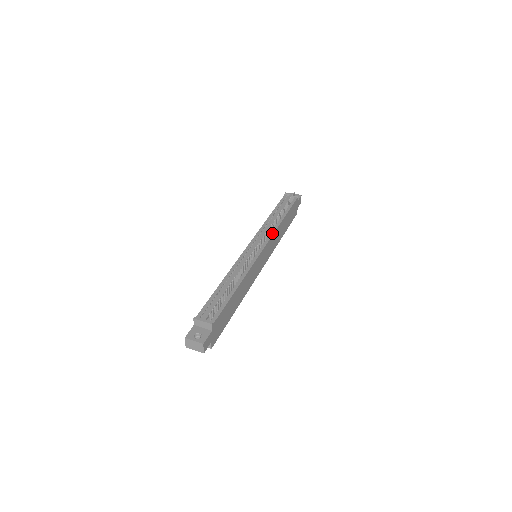
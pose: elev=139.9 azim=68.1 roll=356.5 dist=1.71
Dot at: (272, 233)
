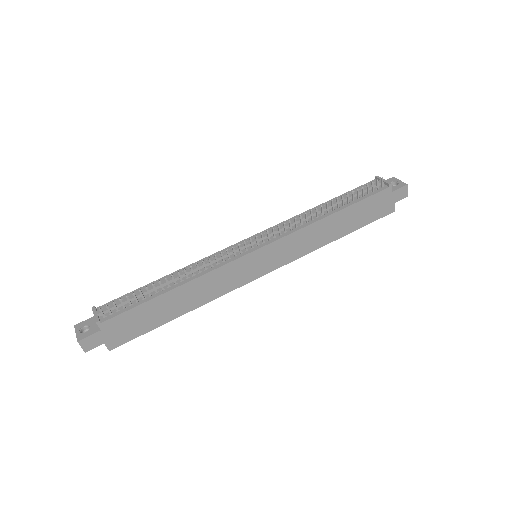
Dot at: (293, 230)
